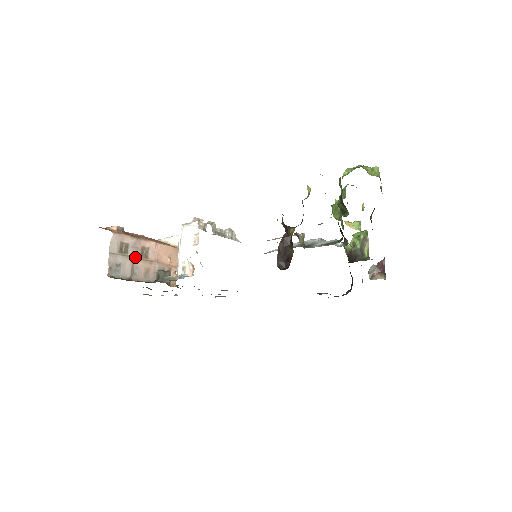
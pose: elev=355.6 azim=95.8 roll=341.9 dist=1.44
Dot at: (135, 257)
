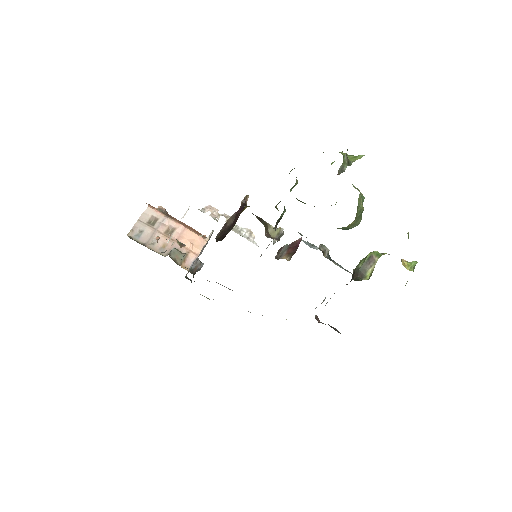
Dot at: (159, 231)
